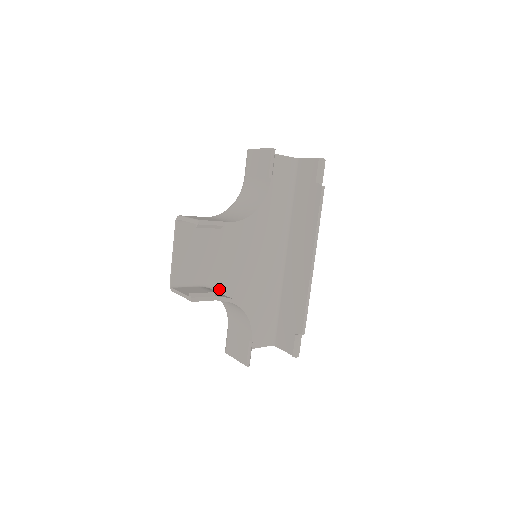
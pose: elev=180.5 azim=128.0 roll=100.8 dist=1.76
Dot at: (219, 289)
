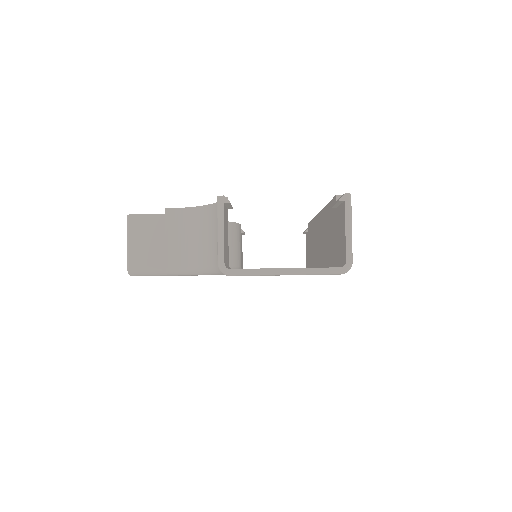
Dot at: occluded
